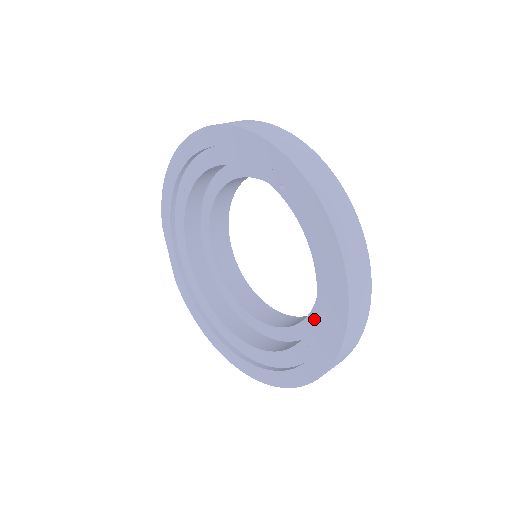
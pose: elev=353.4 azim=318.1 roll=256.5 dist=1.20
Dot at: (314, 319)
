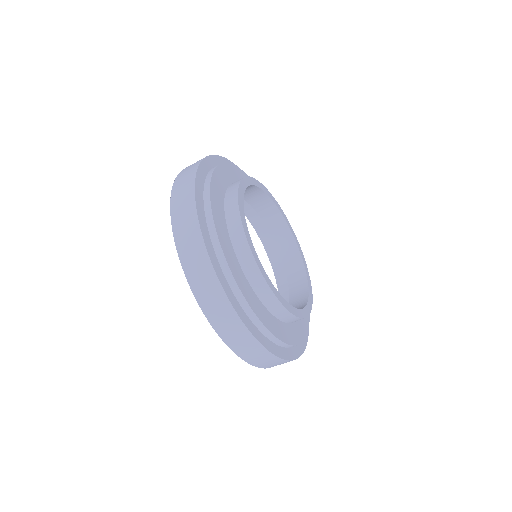
Dot at: occluded
